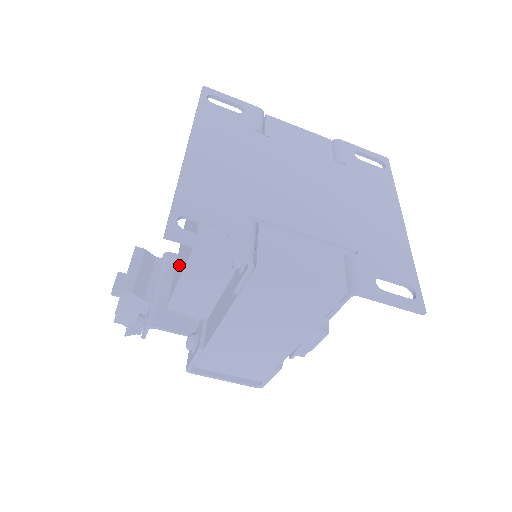
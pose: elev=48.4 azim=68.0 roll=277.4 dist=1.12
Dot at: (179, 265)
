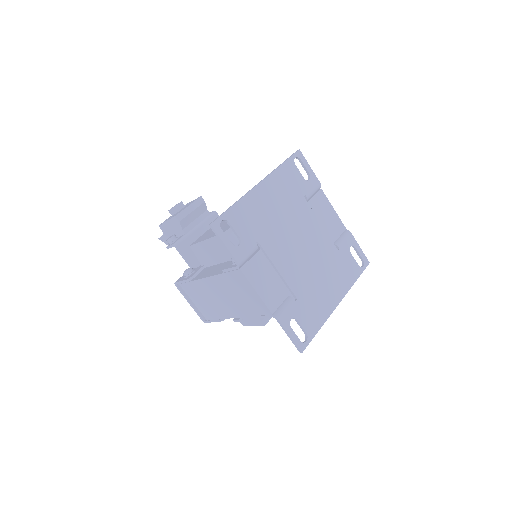
Dot at: (212, 231)
